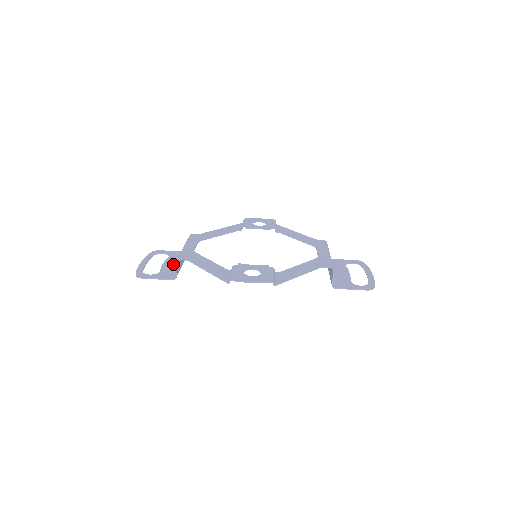
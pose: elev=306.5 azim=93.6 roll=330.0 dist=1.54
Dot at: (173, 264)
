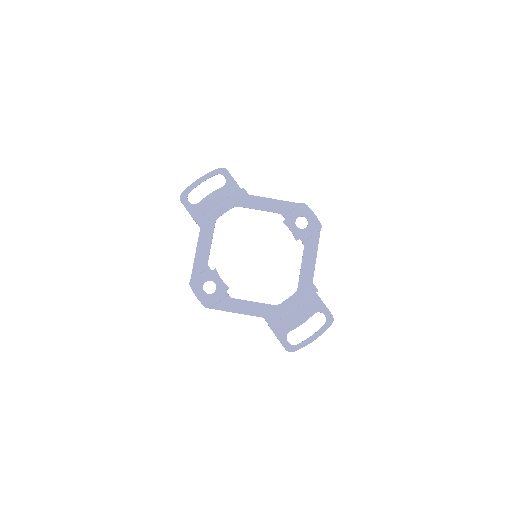
Dot at: (215, 201)
